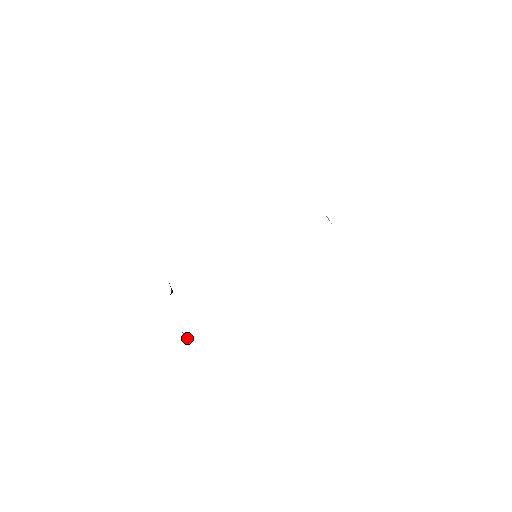
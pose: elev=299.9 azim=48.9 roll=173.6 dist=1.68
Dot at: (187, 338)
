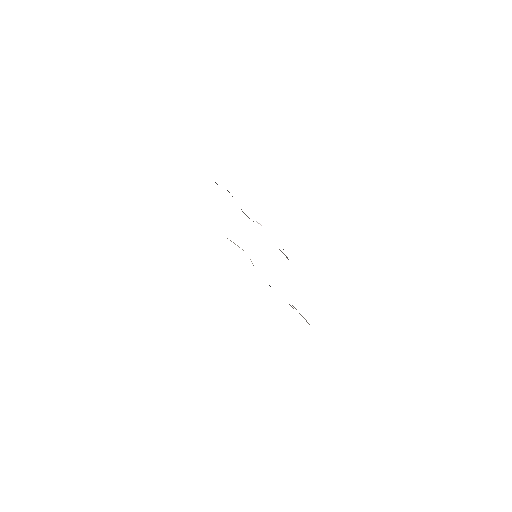
Dot at: occluded
